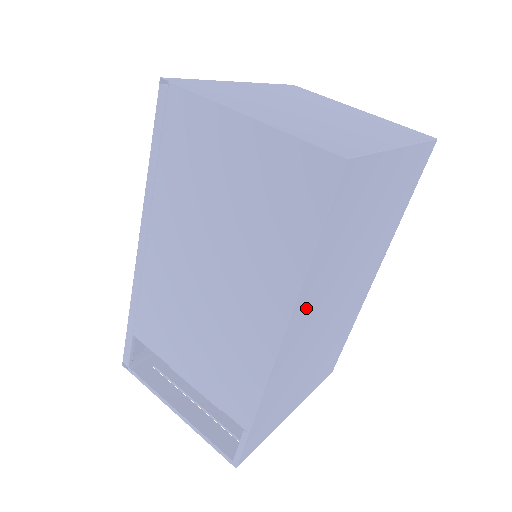
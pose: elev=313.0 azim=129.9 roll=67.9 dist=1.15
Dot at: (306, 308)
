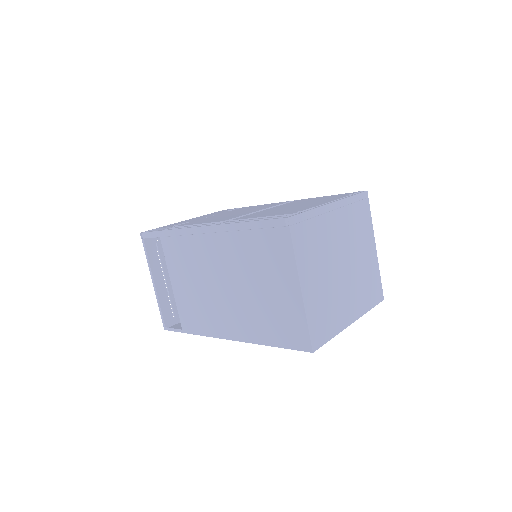
Dot at: occluded
